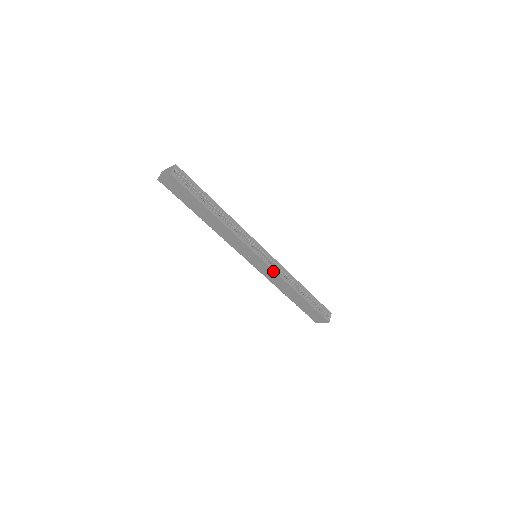
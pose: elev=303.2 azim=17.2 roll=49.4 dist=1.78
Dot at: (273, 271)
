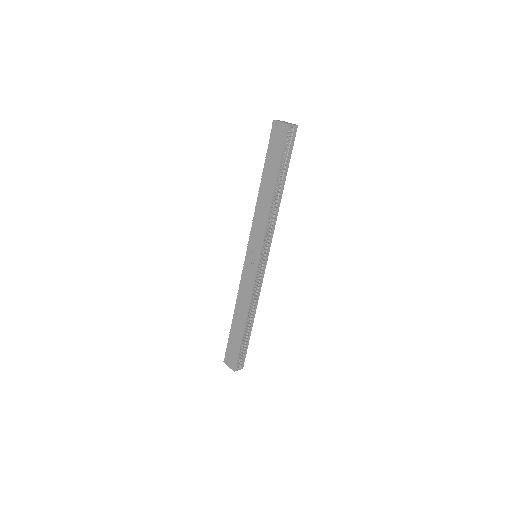
Dot at: (253, 280)
